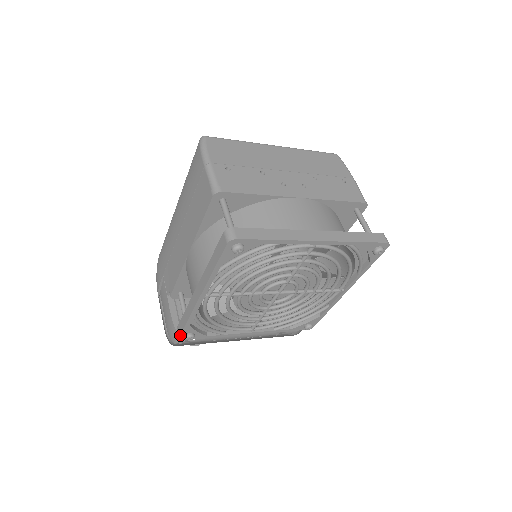
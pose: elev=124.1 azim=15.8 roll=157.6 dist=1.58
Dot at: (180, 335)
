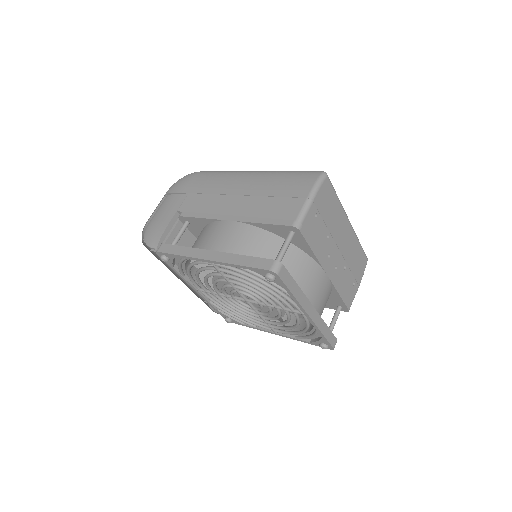
Dot at: (161, 252)
